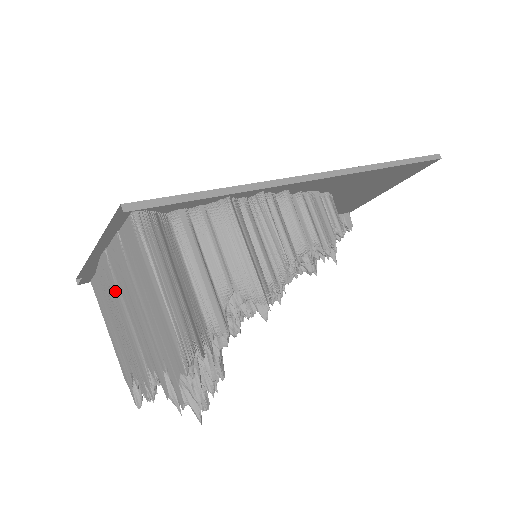
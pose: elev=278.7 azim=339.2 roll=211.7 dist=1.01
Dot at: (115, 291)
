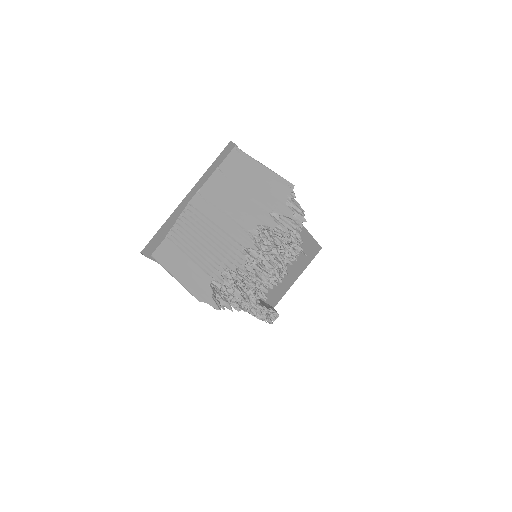
Dot at: (208, 210)
